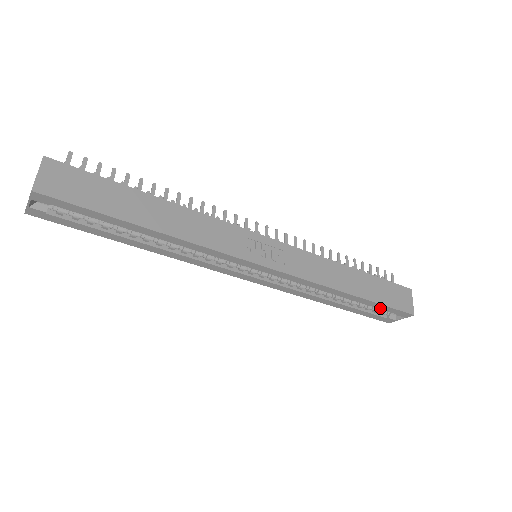
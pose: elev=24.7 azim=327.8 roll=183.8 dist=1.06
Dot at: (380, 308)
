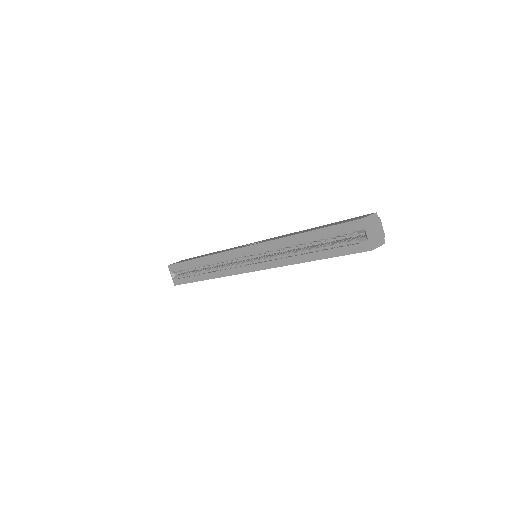
Dot at: (333, 233)
